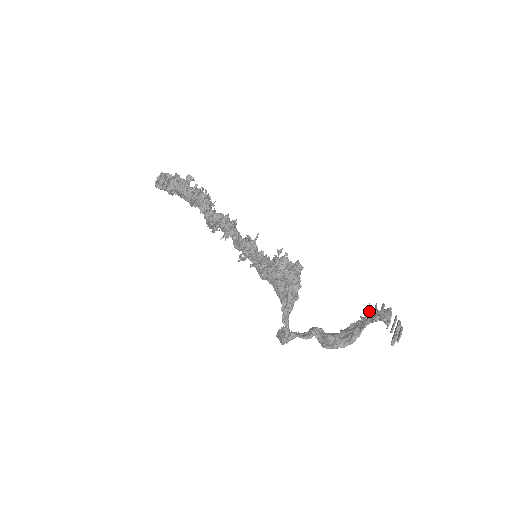
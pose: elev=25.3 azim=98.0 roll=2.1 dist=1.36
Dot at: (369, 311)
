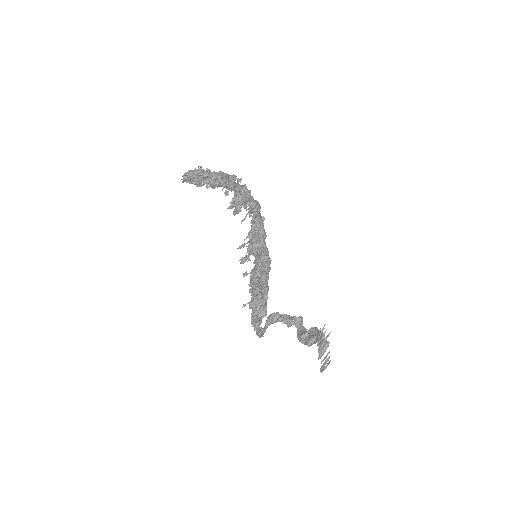
Dot at: (320, 333)
